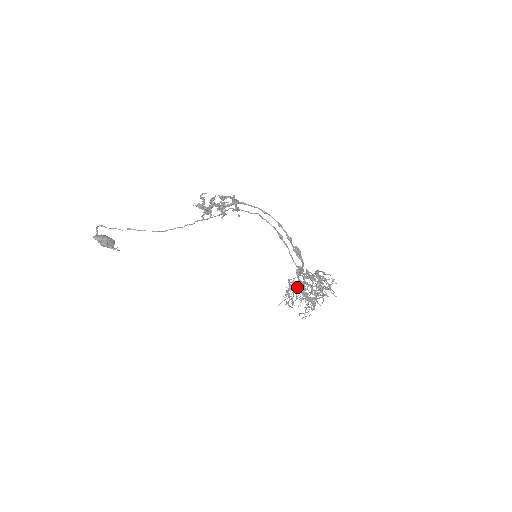
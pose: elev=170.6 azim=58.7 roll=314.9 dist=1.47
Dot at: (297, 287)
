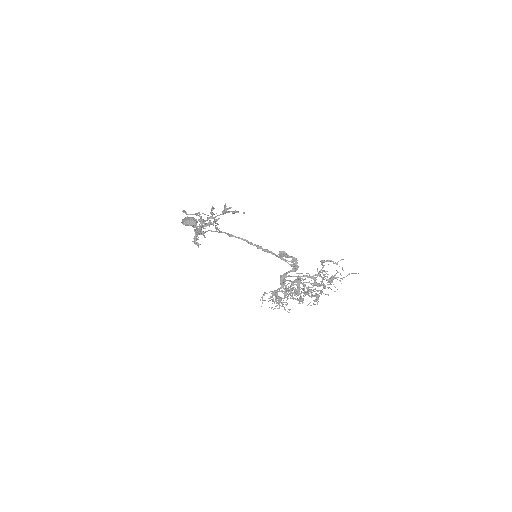
Dot at: occluded
